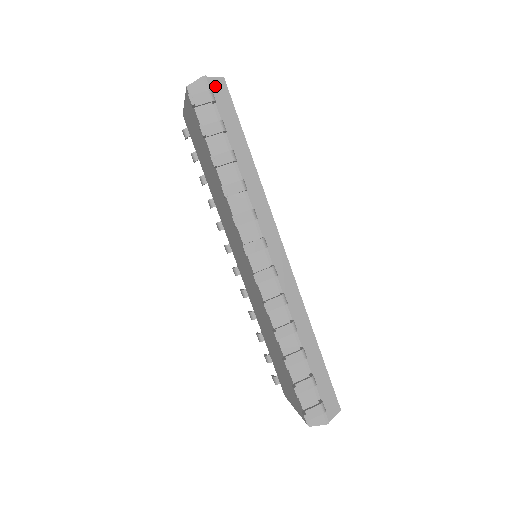
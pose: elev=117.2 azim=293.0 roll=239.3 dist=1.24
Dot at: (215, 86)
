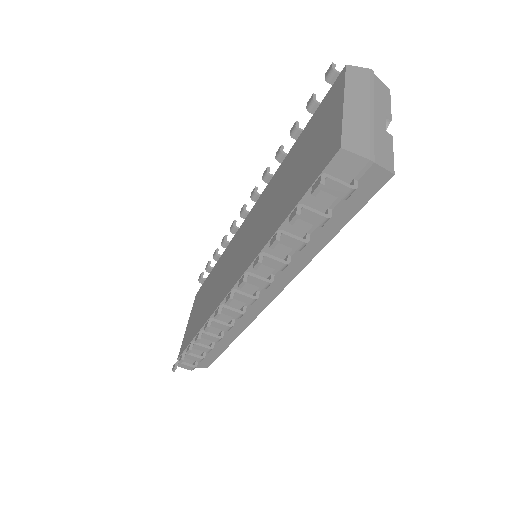
Dot at: (371, 176)
